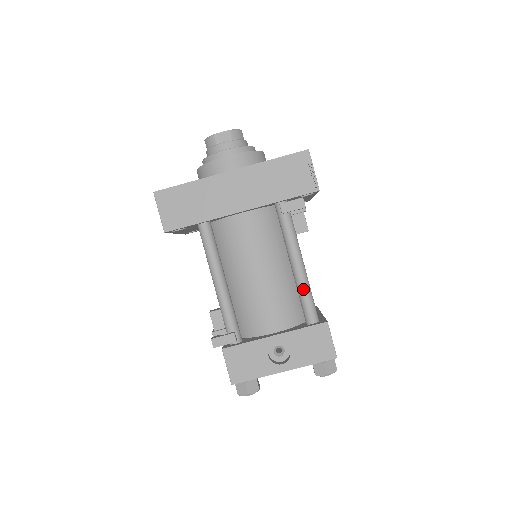
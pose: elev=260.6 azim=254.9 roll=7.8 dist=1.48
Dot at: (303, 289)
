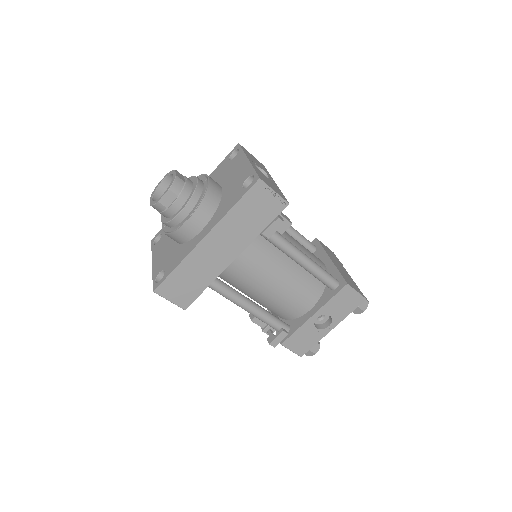
Dot at: (316, 273)
